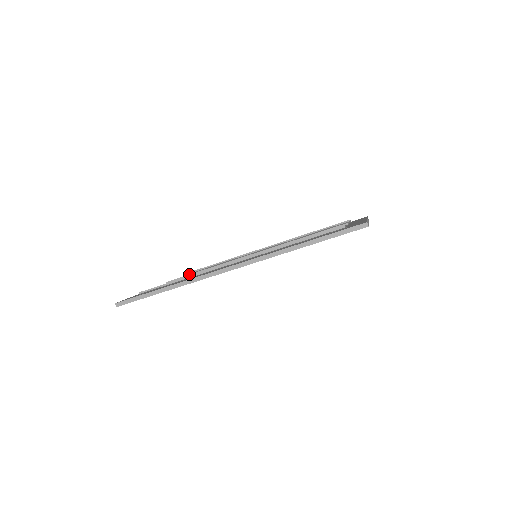
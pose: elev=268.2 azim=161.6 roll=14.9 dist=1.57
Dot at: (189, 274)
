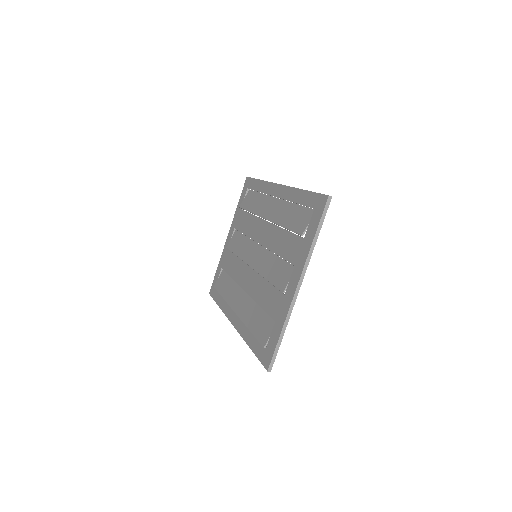
Dot at: occluded
